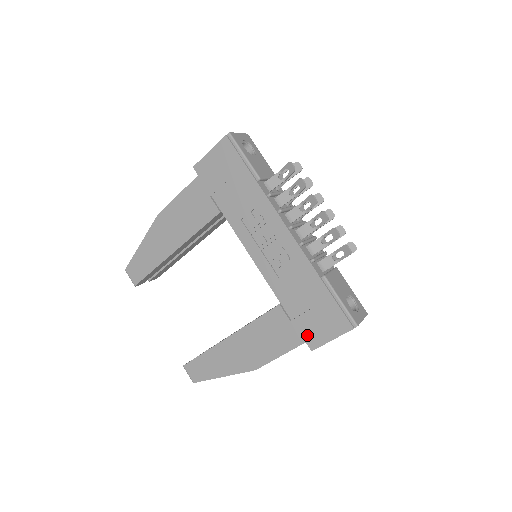
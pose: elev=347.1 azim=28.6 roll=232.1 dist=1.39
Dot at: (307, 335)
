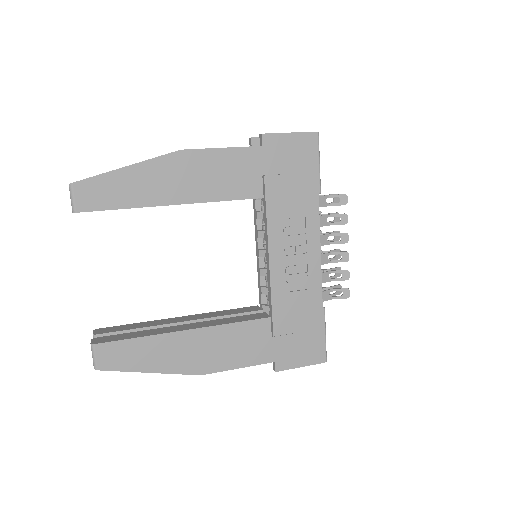
Dot at: (280, 355)
